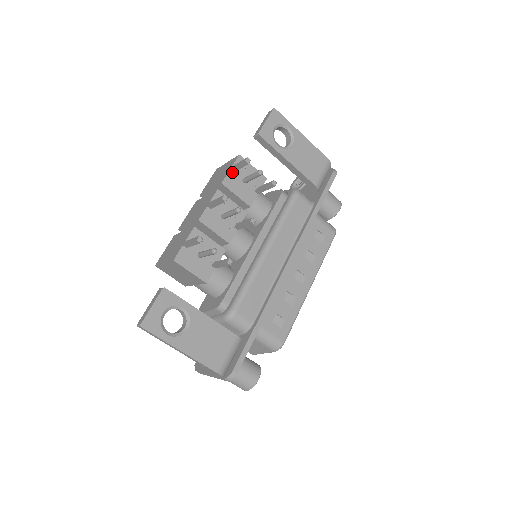
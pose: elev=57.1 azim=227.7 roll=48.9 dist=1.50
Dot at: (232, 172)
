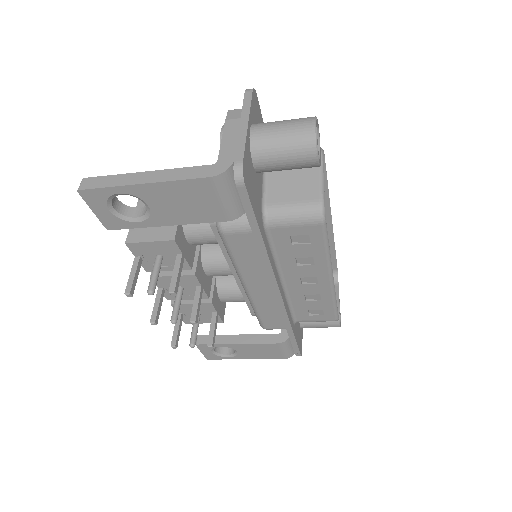
Dot at: (141, 260)
